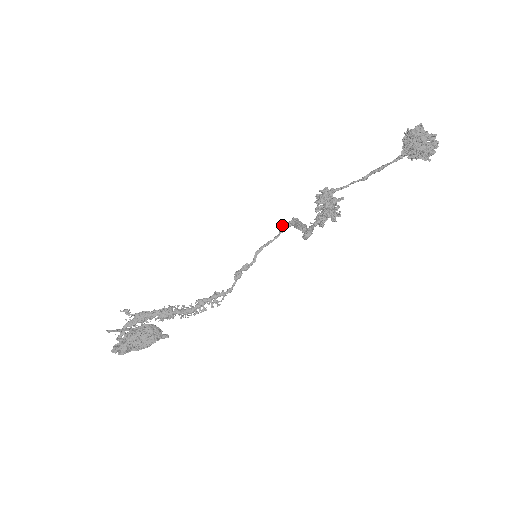
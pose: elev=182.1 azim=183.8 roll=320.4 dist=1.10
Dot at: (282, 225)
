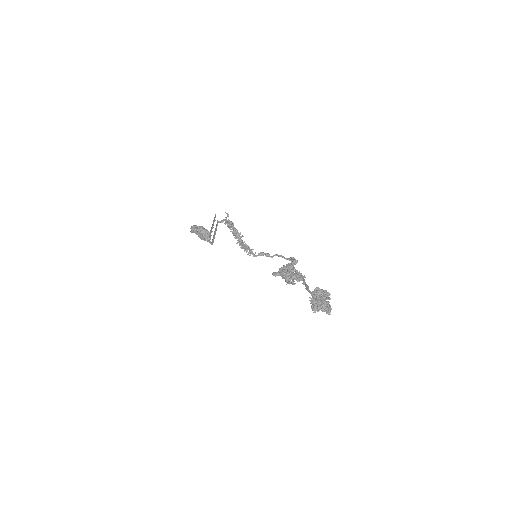
Dot at: (293, 257)
